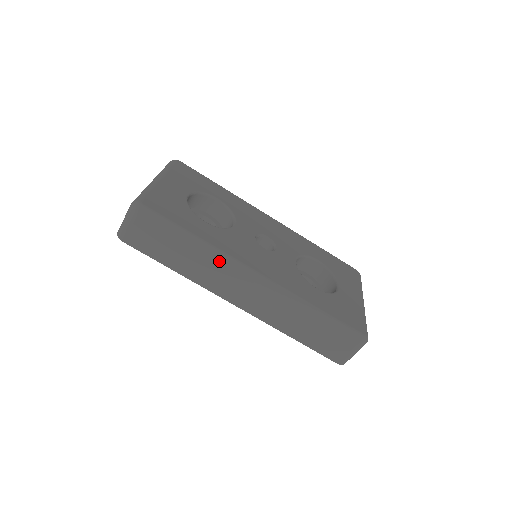
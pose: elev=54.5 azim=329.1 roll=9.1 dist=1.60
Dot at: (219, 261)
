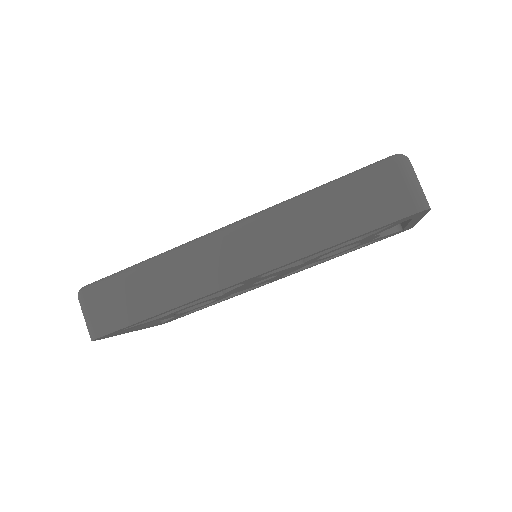
Dot at: (179, 254)
